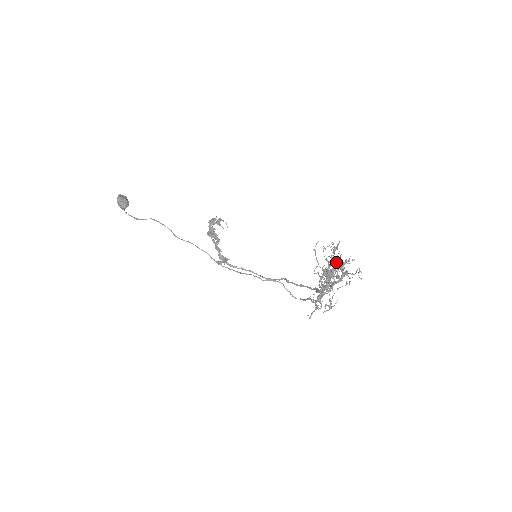
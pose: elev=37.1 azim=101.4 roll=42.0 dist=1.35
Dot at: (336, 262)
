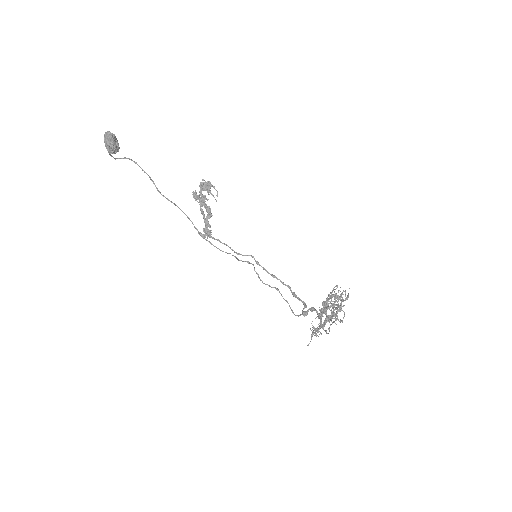
Dot at: (335, 299)
